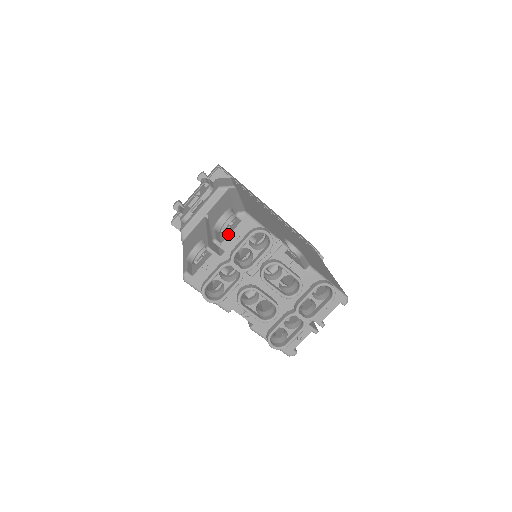
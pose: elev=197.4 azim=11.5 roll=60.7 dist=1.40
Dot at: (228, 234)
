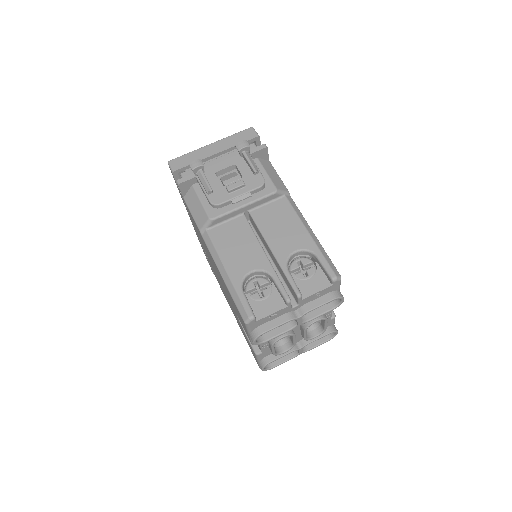
Dot at: (313, 291)
